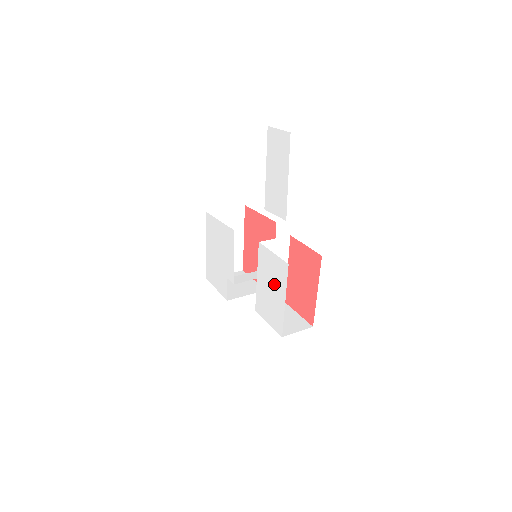
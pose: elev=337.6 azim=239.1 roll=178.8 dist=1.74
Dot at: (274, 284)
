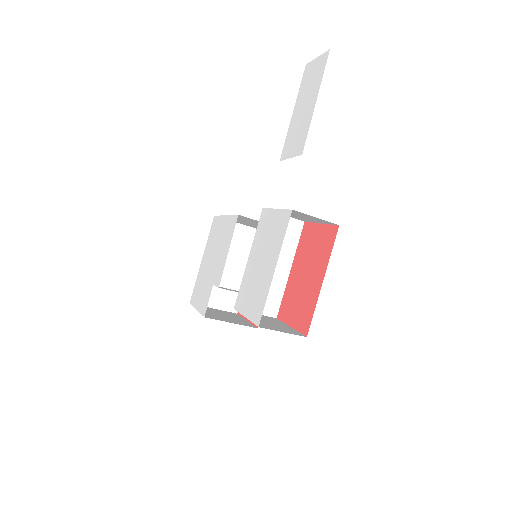
Dot at: (267, 251)
